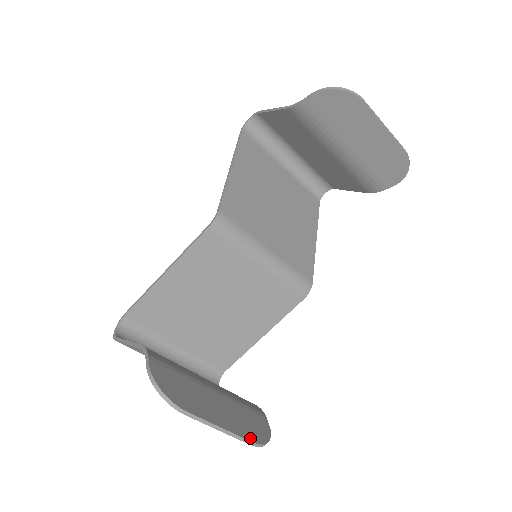
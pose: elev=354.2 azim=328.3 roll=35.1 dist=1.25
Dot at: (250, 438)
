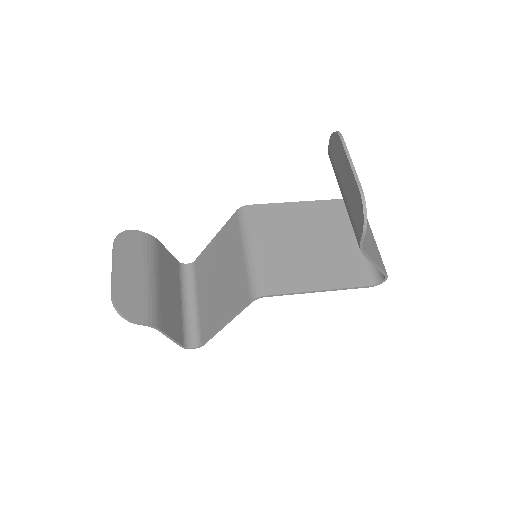
Dot at: (115, 292)
